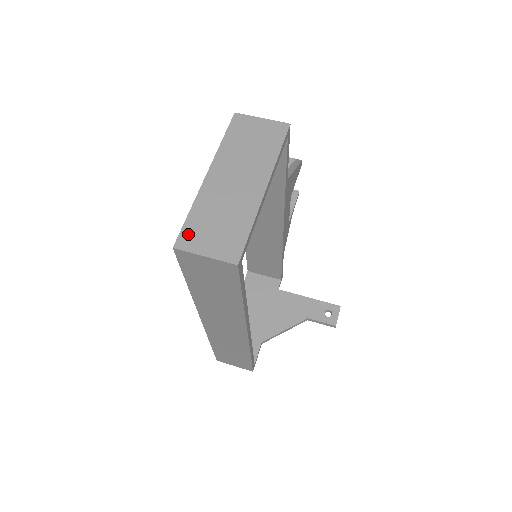
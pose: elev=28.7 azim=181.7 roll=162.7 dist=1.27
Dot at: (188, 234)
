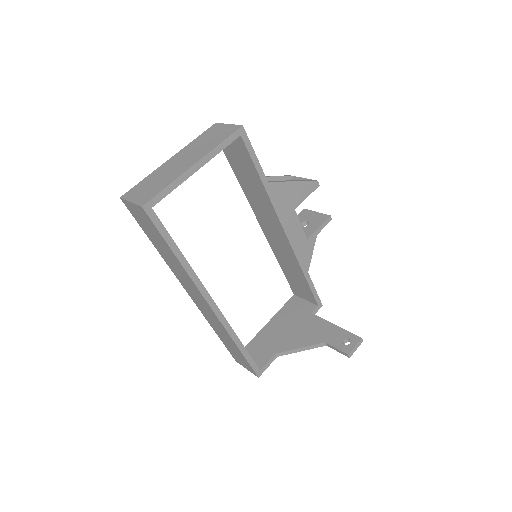
Dot at: (133, 190)
